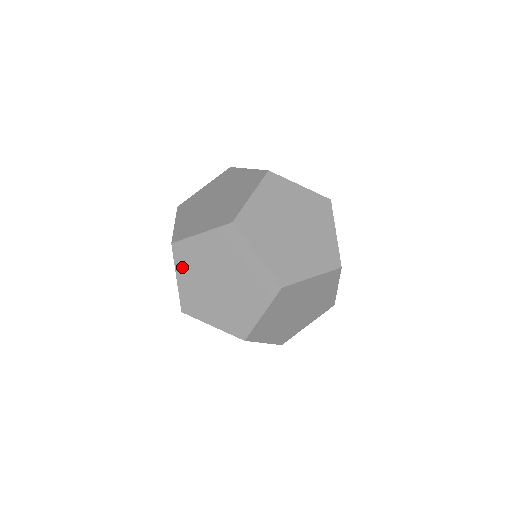
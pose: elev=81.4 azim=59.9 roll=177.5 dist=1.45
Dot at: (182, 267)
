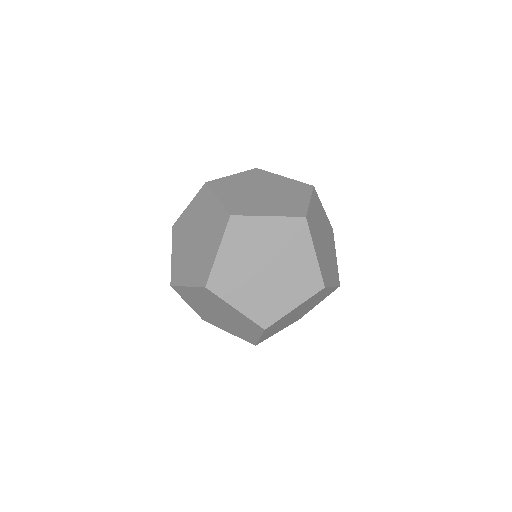
Dot at: (230, 294)
